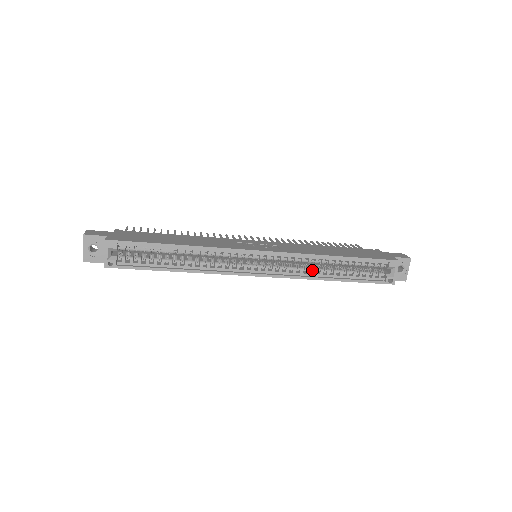
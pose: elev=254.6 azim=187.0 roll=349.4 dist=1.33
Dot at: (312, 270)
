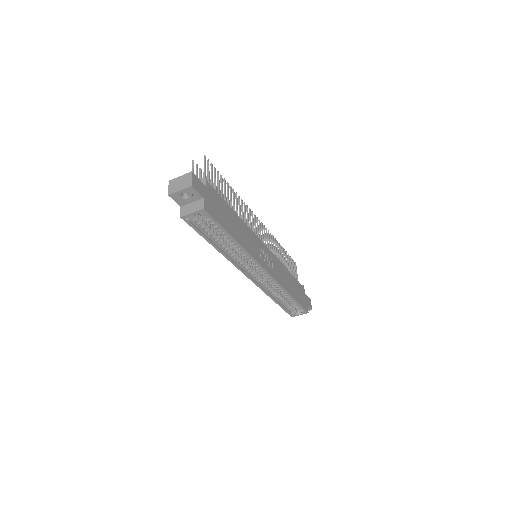
Dot at: (272, 290)
